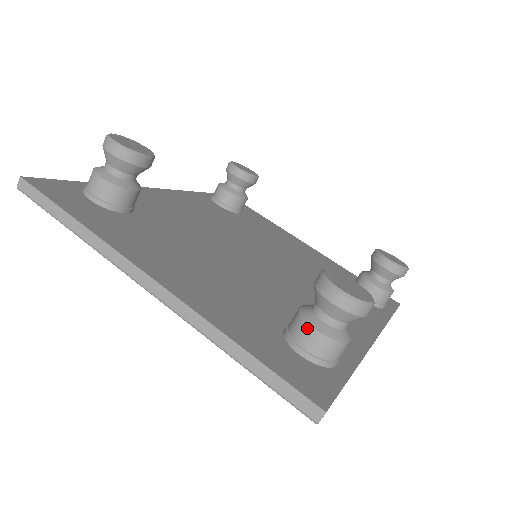
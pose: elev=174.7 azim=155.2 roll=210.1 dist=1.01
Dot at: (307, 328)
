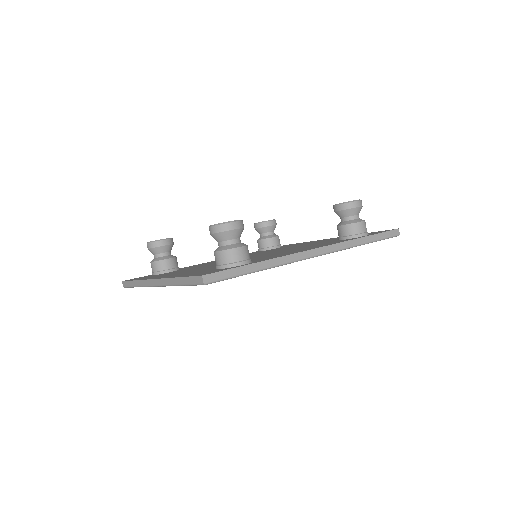
Dot at: (214, 254)
